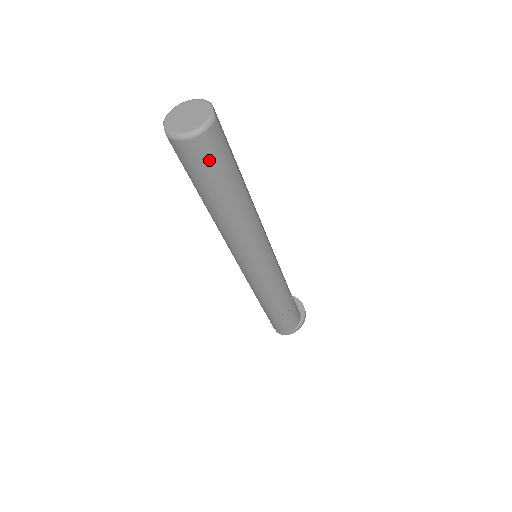
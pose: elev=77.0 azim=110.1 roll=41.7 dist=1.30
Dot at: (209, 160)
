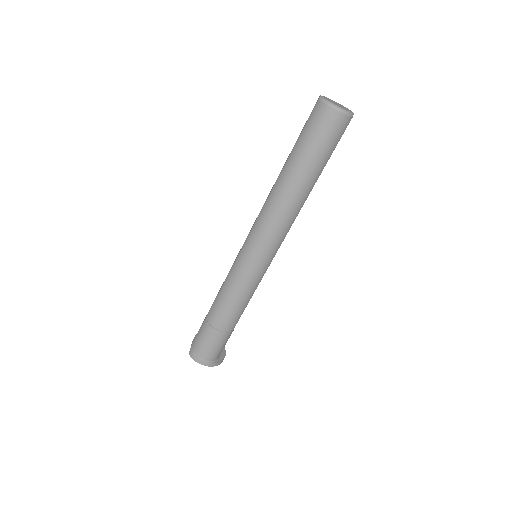
Dot at: (326, 133)
